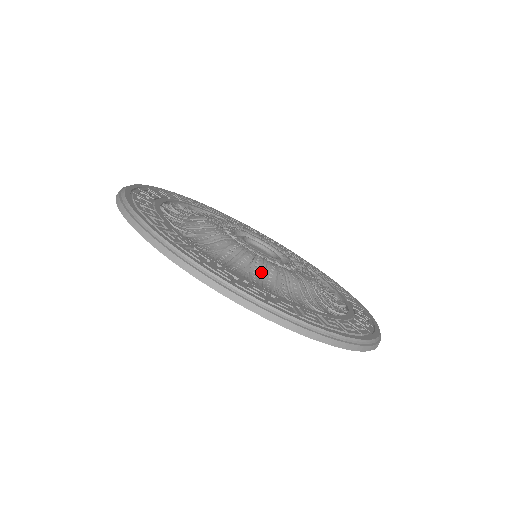
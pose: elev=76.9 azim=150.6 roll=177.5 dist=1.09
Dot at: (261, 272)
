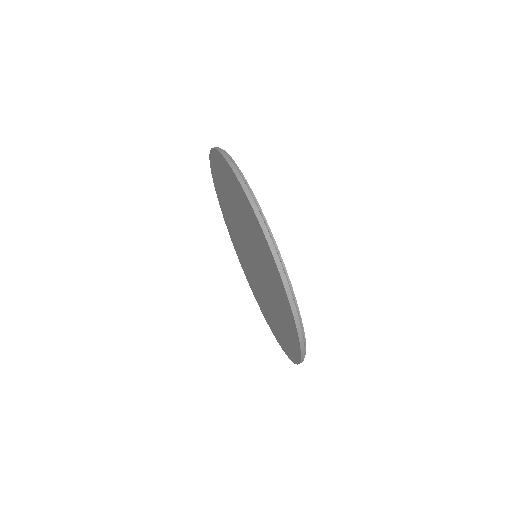
Dot at: occluded
